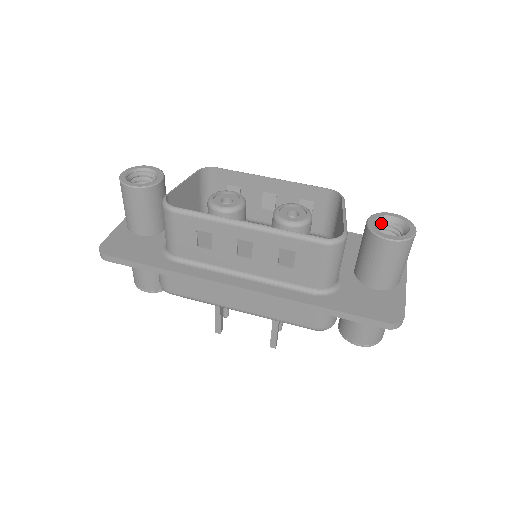
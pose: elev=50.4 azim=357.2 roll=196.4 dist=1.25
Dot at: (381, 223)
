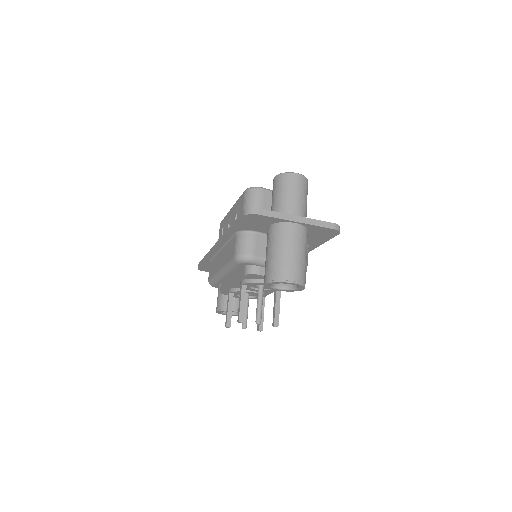
Dot at: occluded
